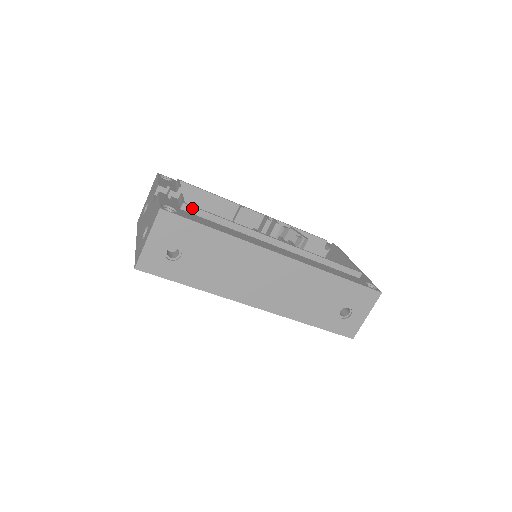
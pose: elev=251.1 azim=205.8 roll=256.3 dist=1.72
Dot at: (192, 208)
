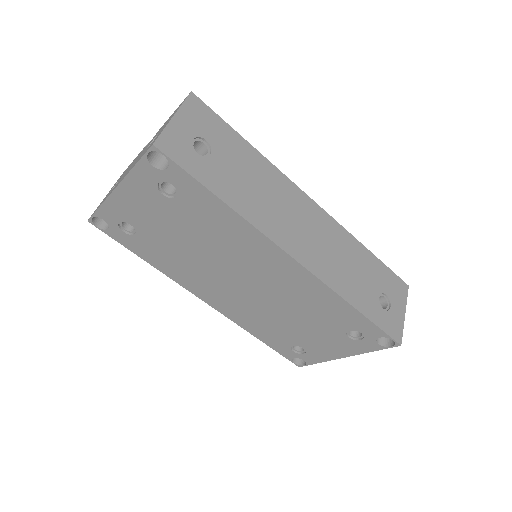
Dot at: occluded
